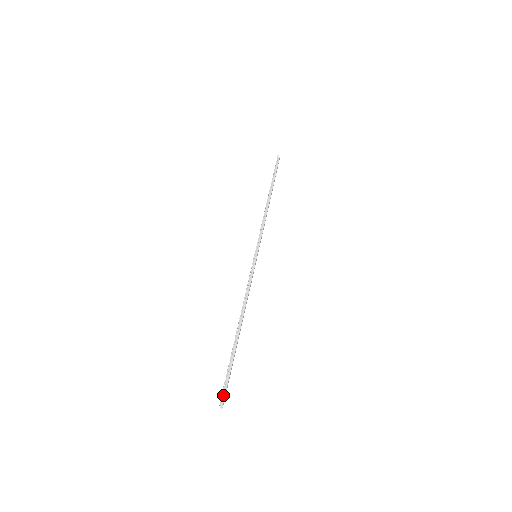
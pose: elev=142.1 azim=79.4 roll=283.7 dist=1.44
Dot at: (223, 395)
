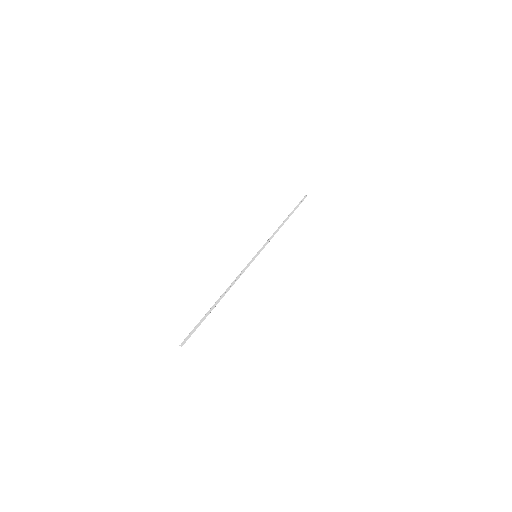
Dot at: (187, 338)
